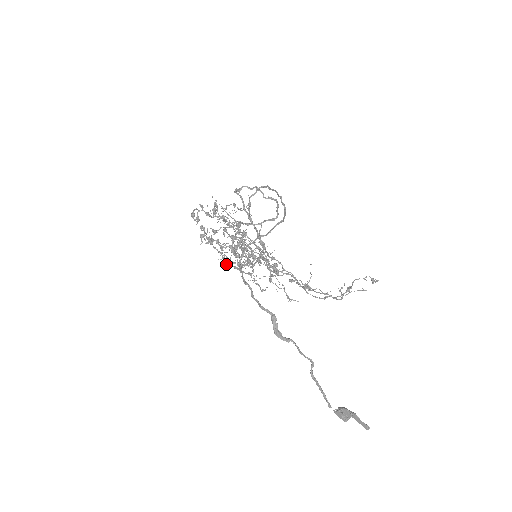
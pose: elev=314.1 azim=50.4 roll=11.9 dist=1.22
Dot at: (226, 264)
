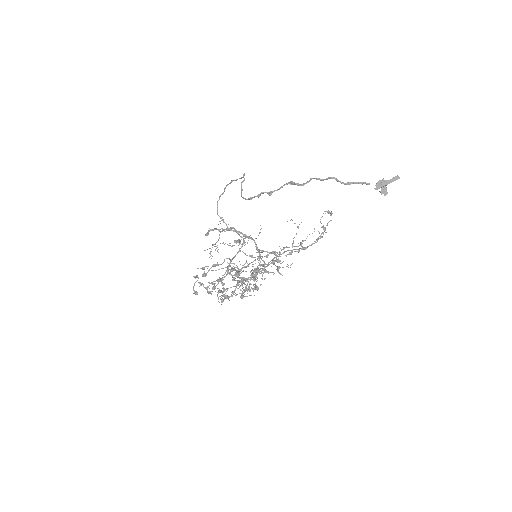
Dot at: (244, 266)
